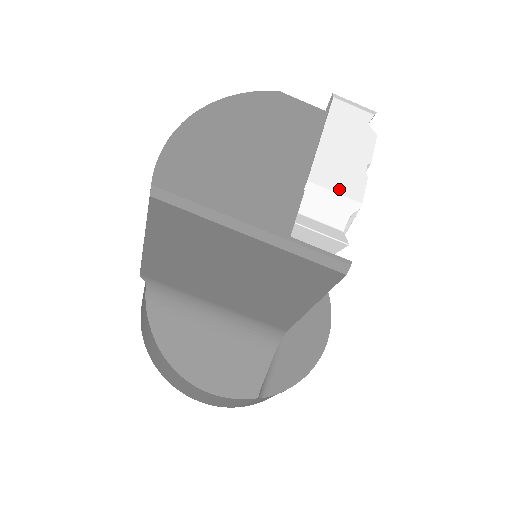
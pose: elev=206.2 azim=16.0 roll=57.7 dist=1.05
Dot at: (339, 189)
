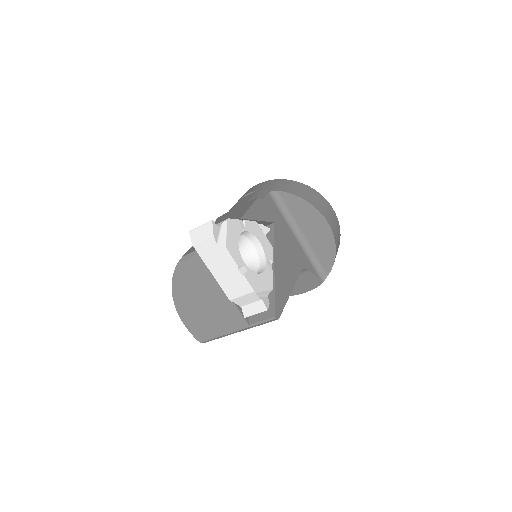
Dot at: (242, 293)
